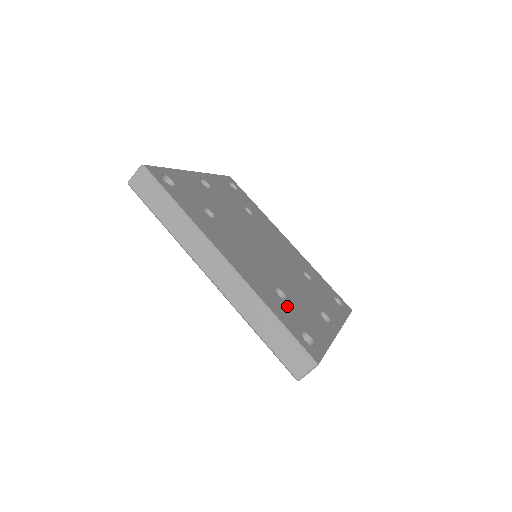
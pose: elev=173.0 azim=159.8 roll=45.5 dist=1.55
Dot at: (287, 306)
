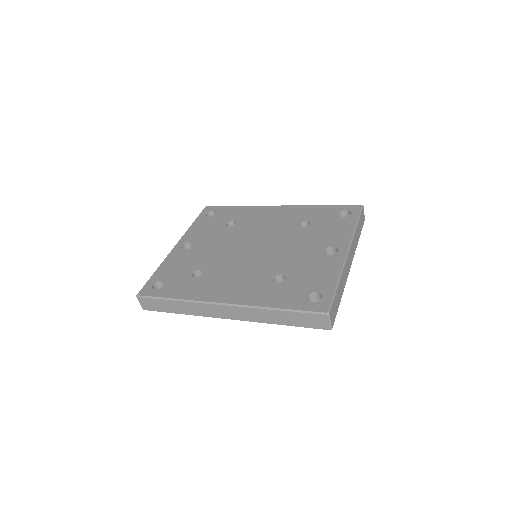
Dot at: (287, 285)
